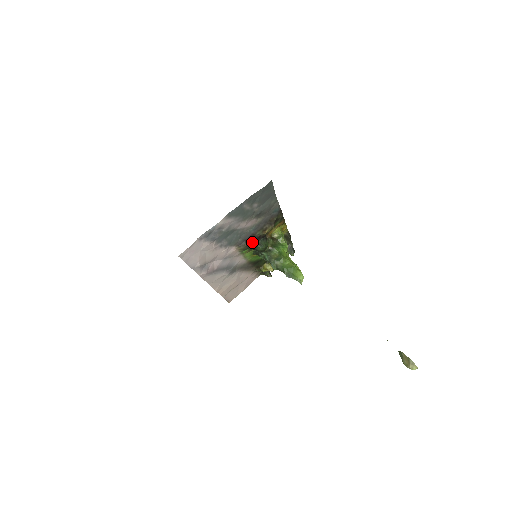
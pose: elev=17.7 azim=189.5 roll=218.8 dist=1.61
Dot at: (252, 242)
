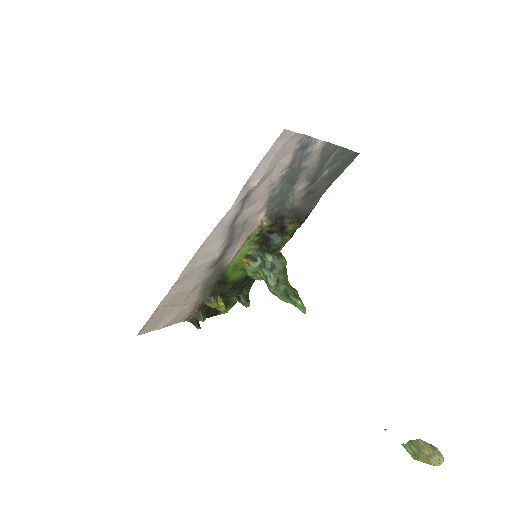
Dot at: (277, 226)
